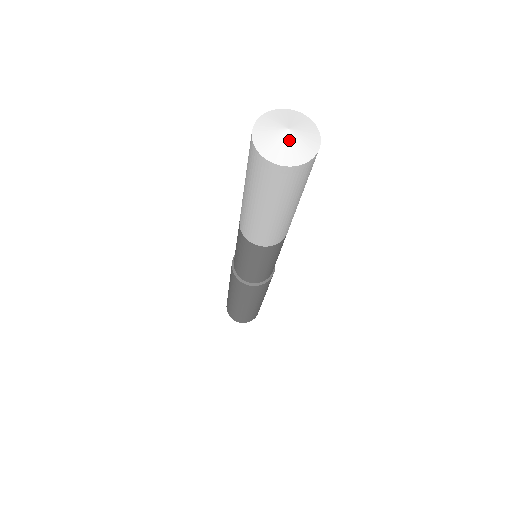
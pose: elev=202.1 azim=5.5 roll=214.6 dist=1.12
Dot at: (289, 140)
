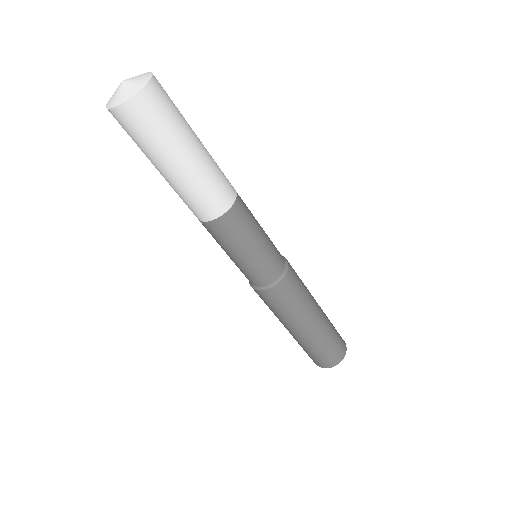
Dot at: (123, 87)
